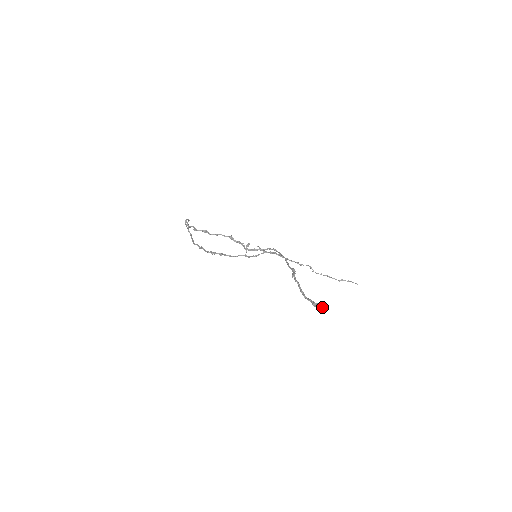
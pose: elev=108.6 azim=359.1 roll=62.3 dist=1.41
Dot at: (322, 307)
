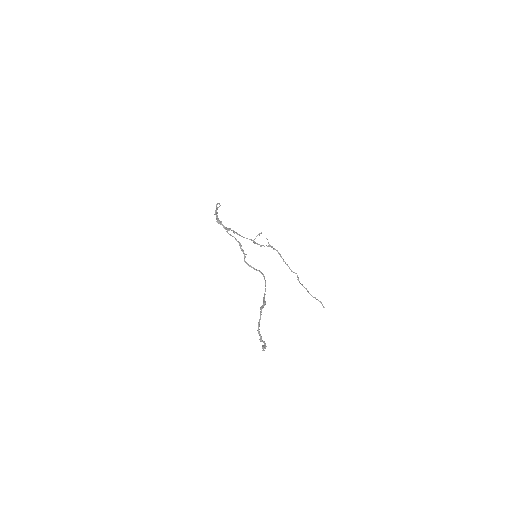
Dot at: (263, 348)
